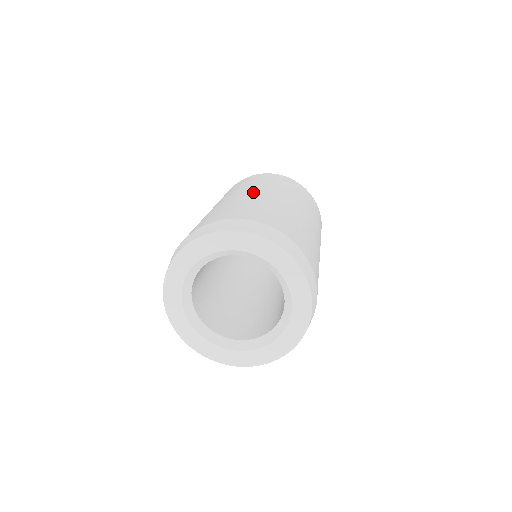
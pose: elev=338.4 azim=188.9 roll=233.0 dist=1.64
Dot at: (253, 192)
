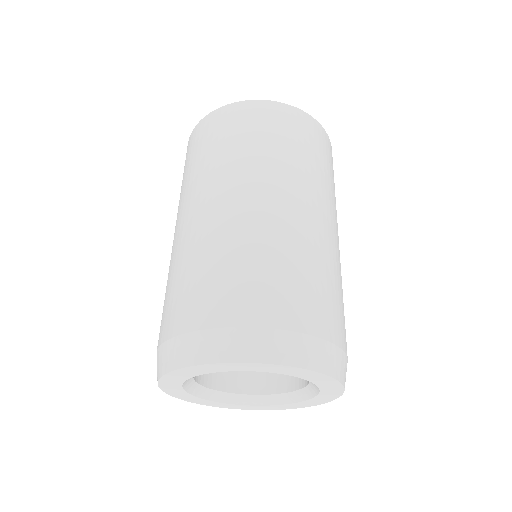
Dot at: (292, 204)
